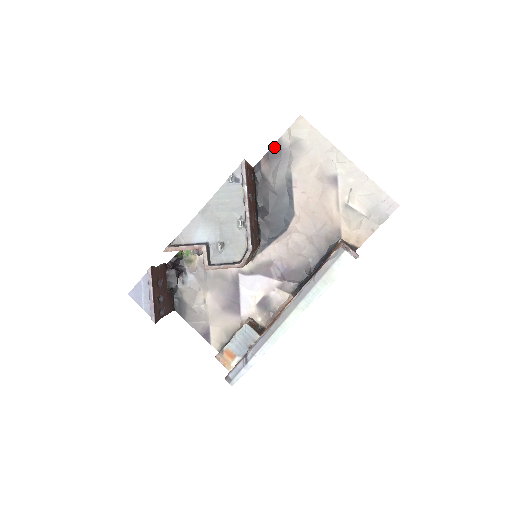
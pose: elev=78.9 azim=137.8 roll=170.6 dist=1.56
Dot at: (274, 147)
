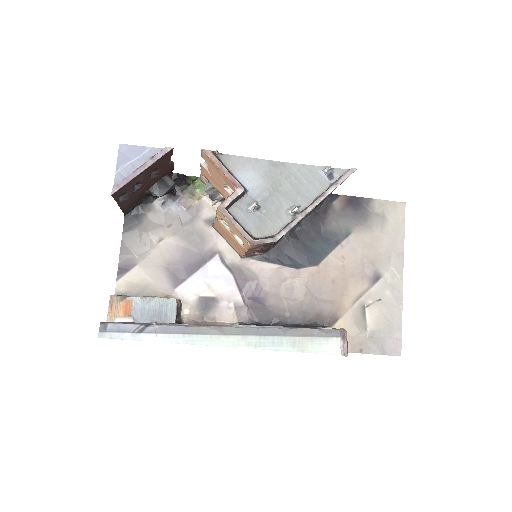
Dot at: (361, 199)
